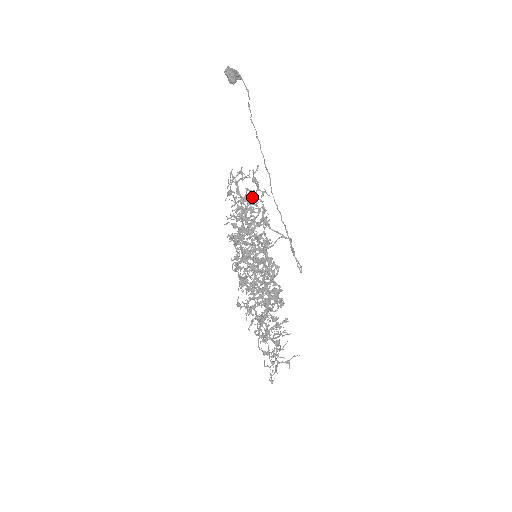
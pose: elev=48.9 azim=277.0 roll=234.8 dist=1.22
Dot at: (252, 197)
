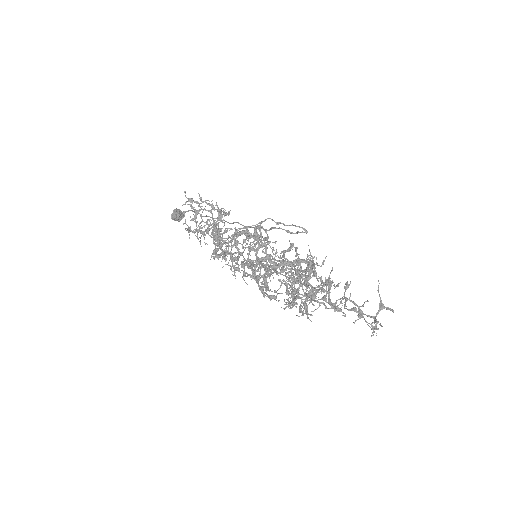
Dot at: (198, 210)
